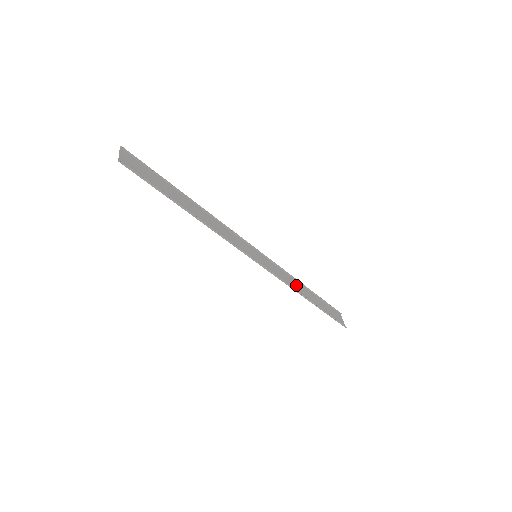
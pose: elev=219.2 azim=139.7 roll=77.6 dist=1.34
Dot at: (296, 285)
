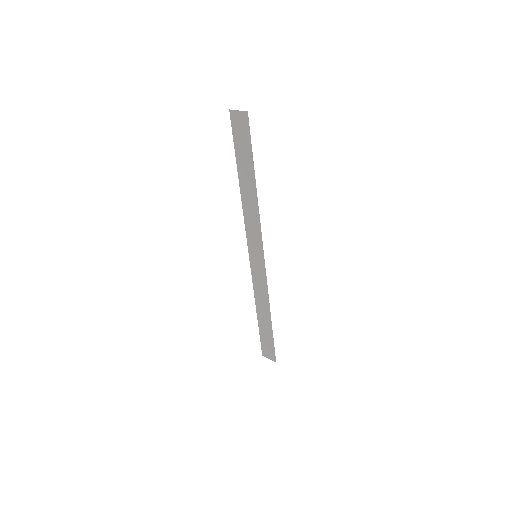
Dot at: (260, 302)
